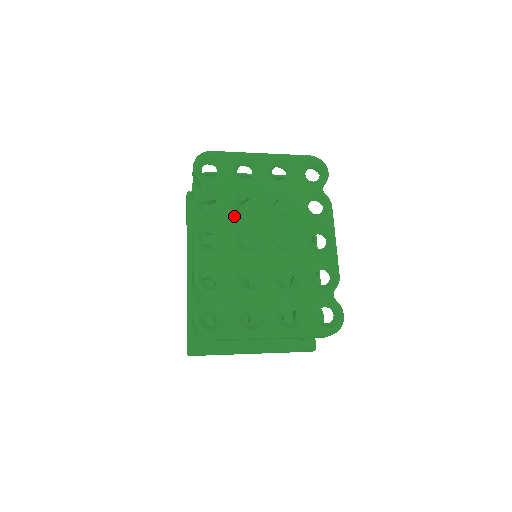
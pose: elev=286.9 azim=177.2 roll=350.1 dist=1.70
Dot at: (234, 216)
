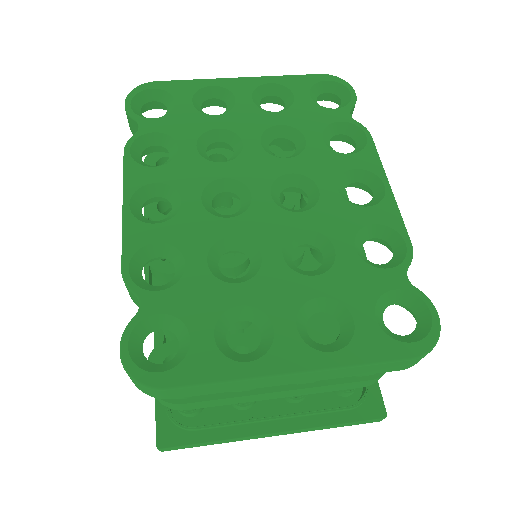
Dot at: (197, 165)
